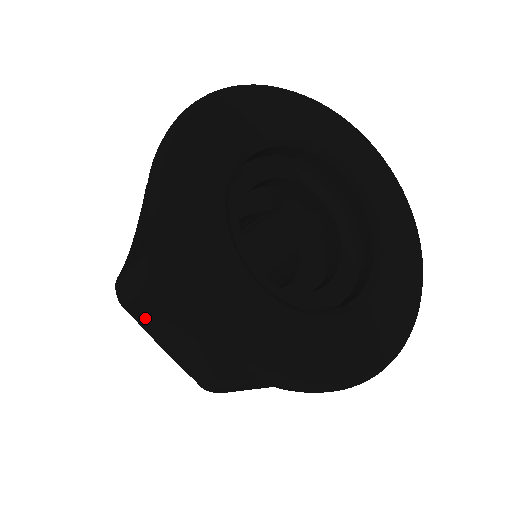
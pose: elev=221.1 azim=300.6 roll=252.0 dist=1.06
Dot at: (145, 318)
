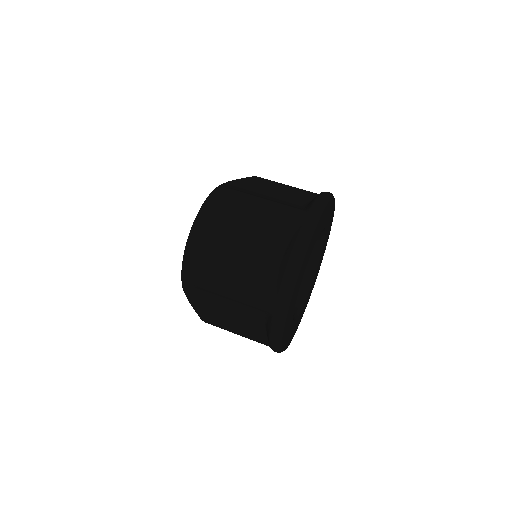
Dot at: (205, 293)
